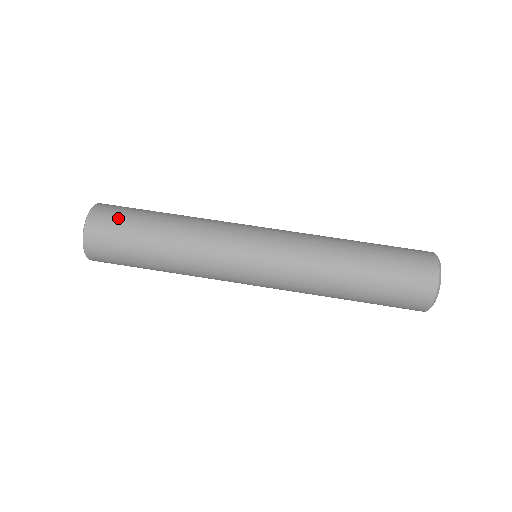
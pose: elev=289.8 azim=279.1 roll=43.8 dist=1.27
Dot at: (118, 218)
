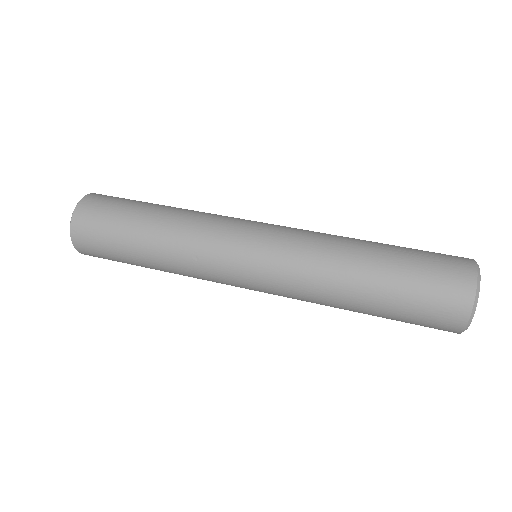
Dot at: occluded
